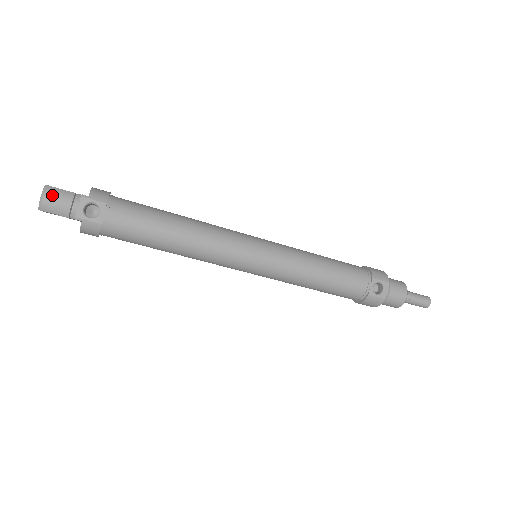
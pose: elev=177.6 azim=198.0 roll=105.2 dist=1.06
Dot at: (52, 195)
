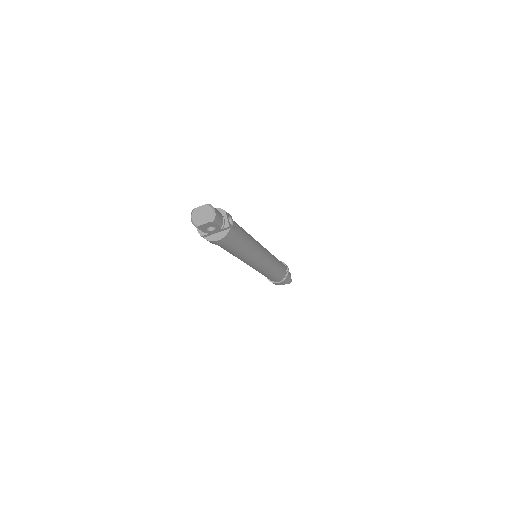
Dot at: (216, 210)
